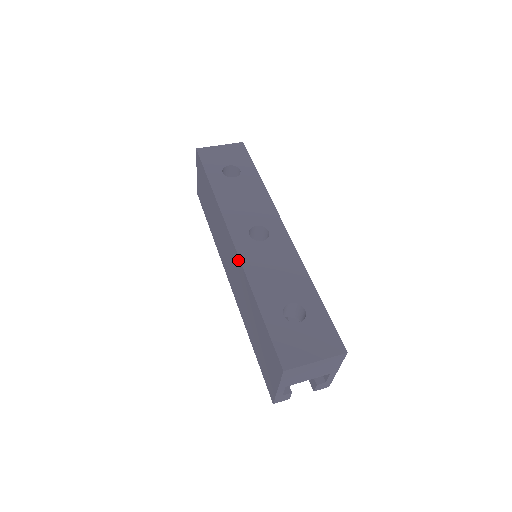
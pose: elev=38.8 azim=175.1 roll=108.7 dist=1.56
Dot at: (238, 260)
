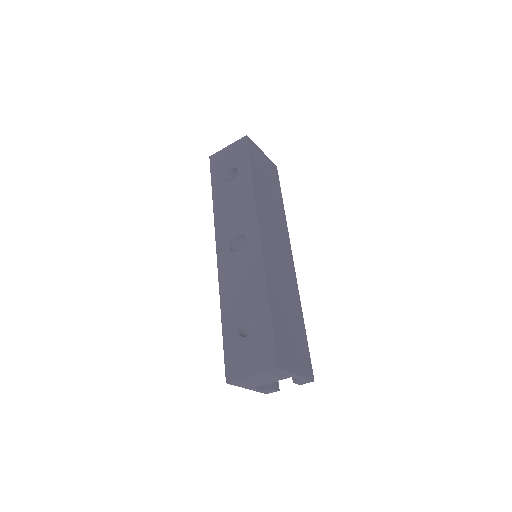
Dot at: occluded
